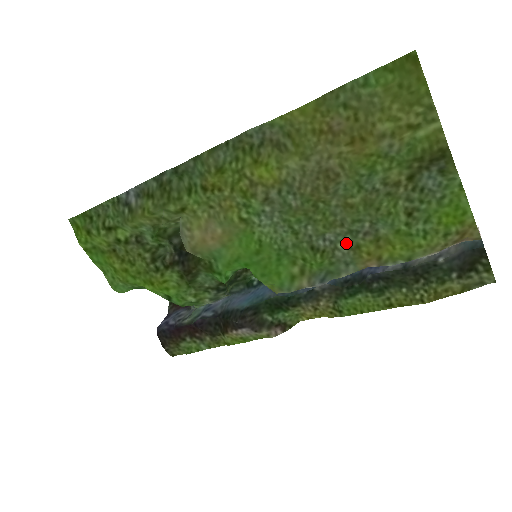
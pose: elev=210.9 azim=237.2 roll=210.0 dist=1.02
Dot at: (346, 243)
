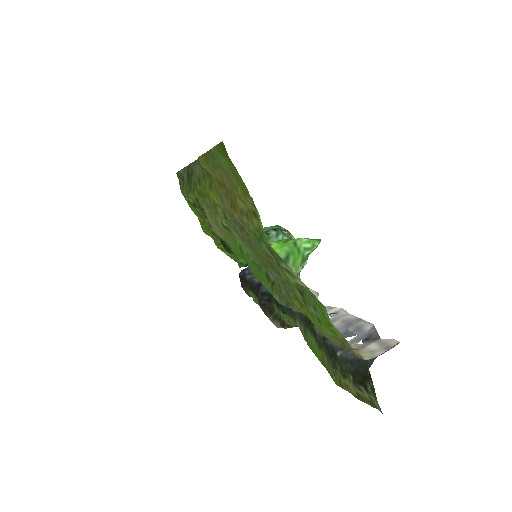
Dot at: (283, 286)
